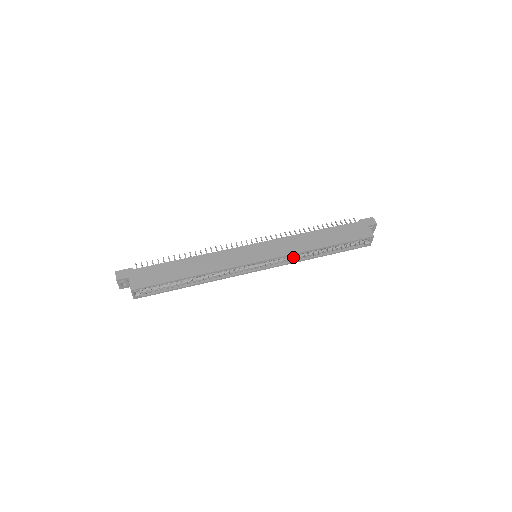
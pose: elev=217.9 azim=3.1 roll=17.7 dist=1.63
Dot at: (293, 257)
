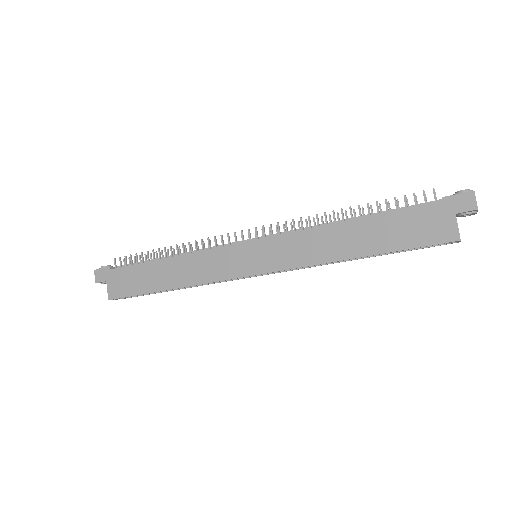
Dot at: occluded
